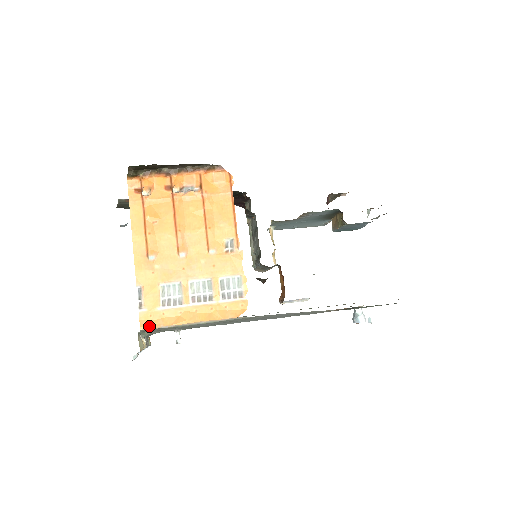
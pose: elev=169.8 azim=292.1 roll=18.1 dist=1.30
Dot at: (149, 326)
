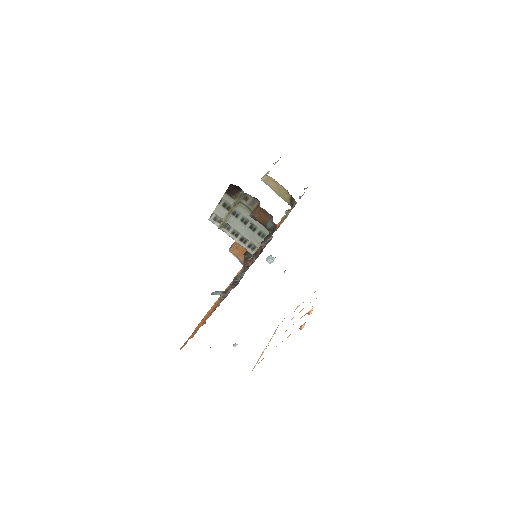
Dot at: occluded
